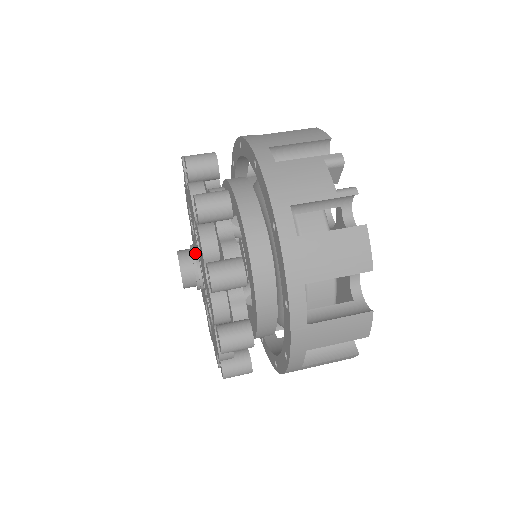
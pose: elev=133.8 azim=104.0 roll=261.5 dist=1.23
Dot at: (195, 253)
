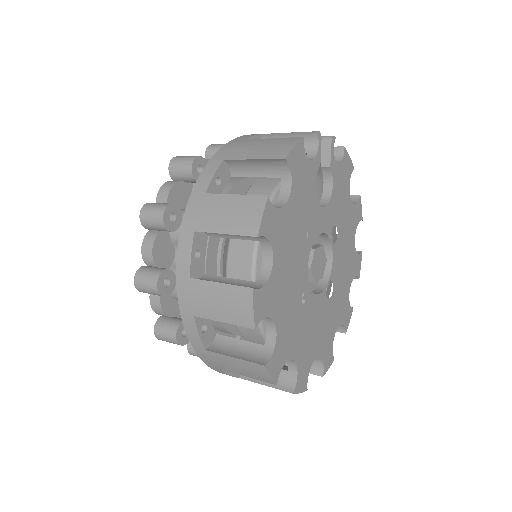
Dot at: occluded
